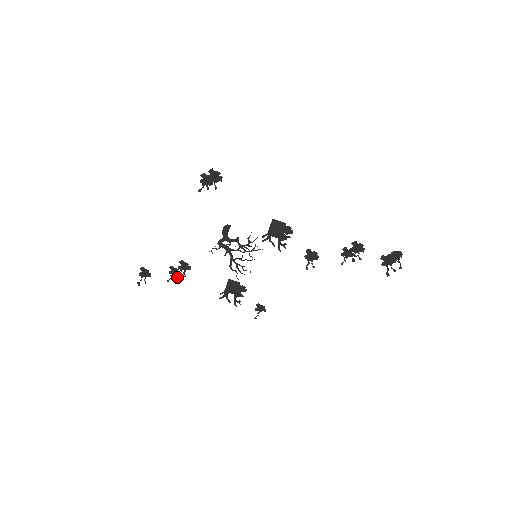
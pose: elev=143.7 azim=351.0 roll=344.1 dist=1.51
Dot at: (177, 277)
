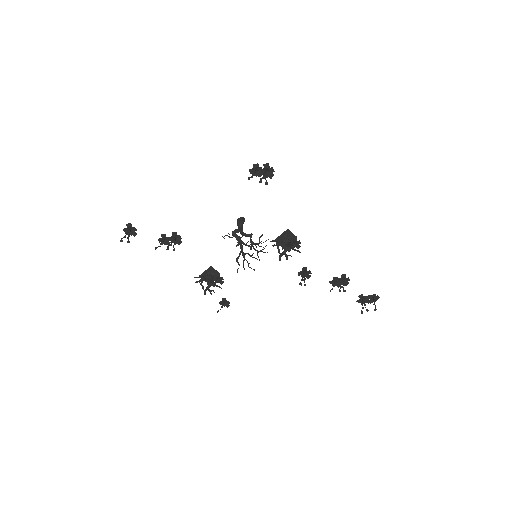
Dot at: (167, 247)
